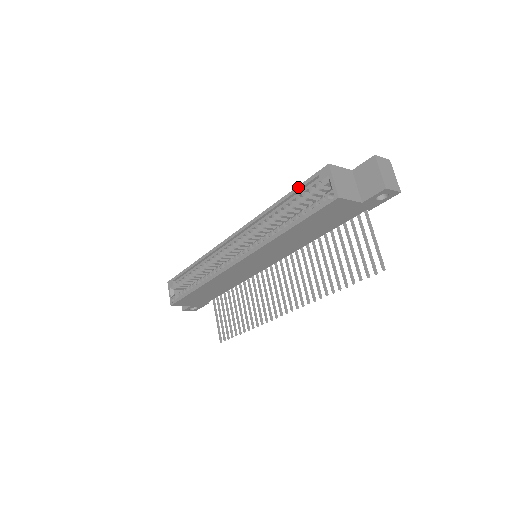
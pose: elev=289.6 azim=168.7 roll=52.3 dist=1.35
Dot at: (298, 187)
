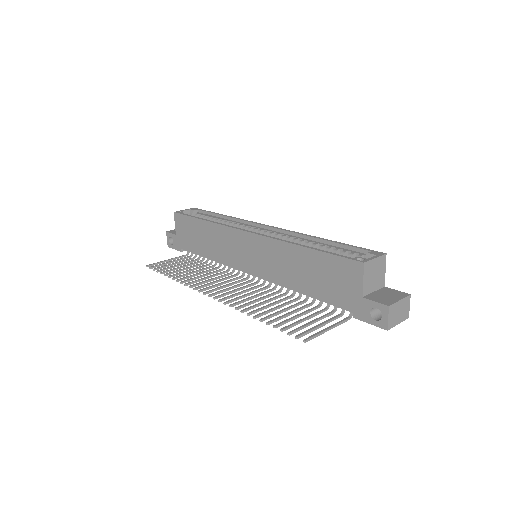
Dot at: (350, 245)
